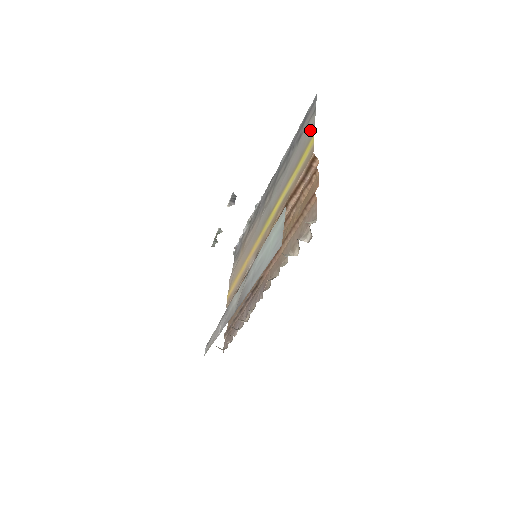
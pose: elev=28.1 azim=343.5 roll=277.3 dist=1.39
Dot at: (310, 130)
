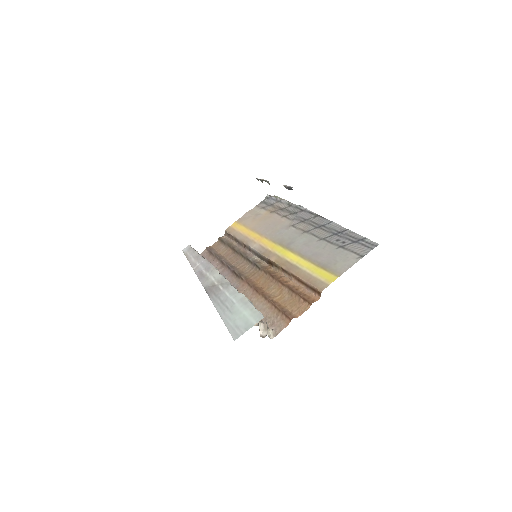
Dot at: (344, 265)
